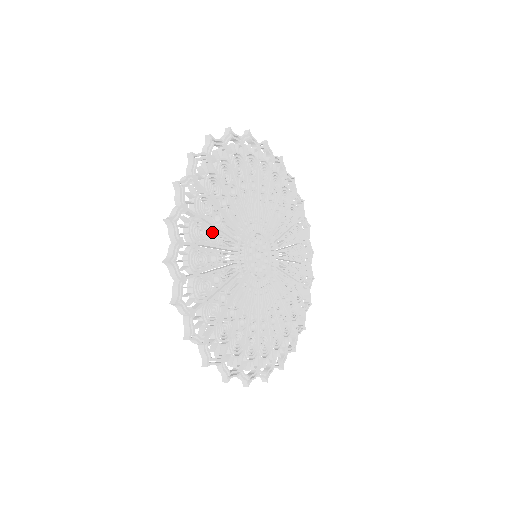
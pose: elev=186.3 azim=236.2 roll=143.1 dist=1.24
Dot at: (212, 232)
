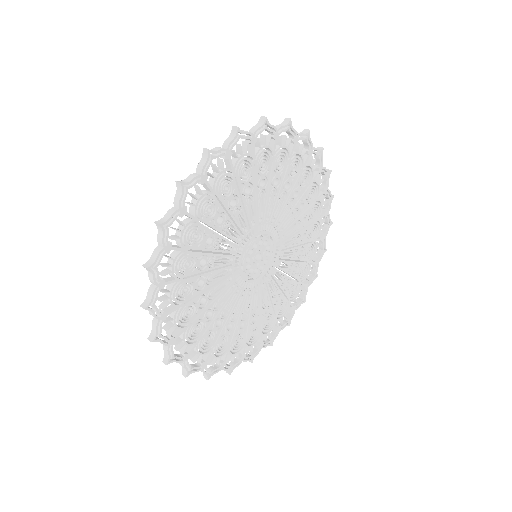
Dot at: (205, 314)
